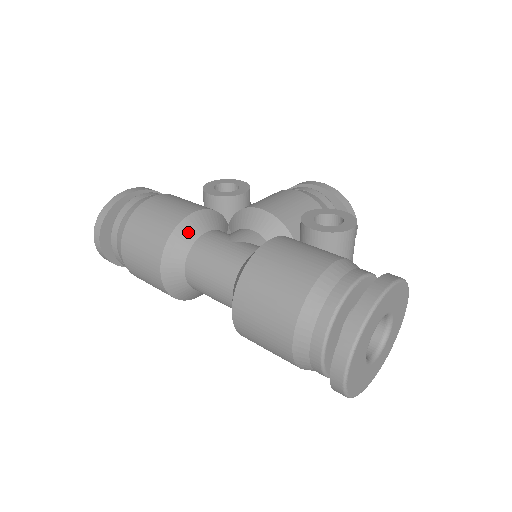
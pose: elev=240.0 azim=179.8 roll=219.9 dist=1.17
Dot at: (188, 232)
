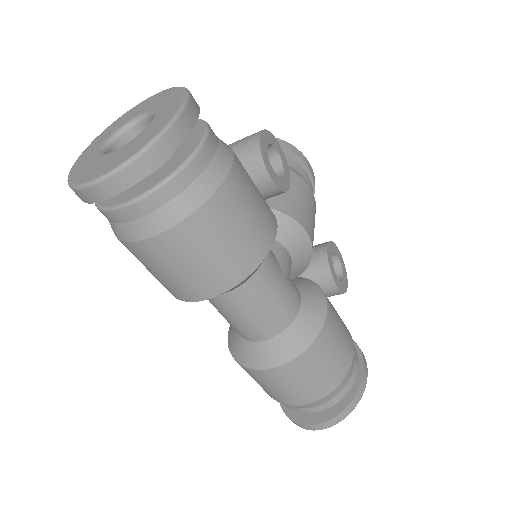
Dot at: occluded
